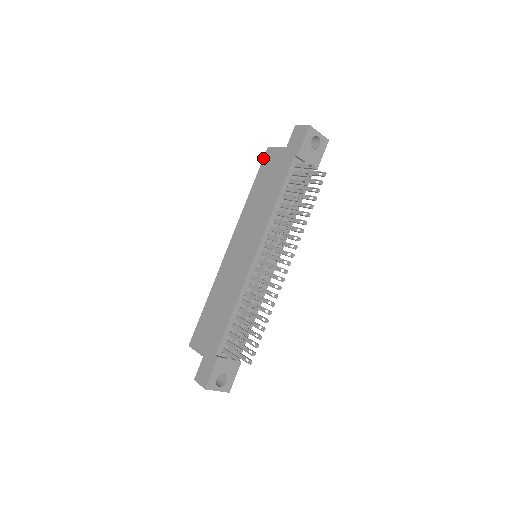
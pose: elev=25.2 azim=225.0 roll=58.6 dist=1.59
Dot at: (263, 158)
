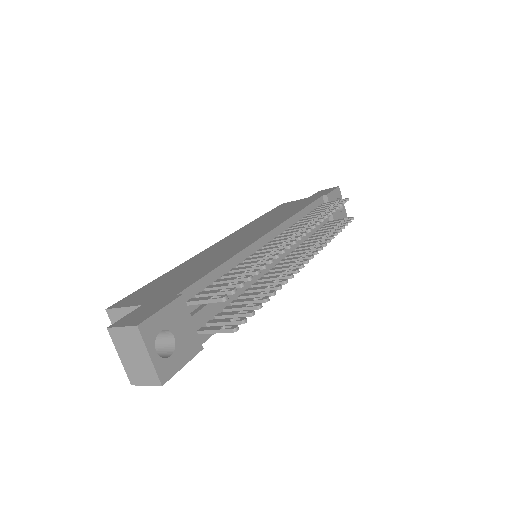
Dot at: (276, 207)
